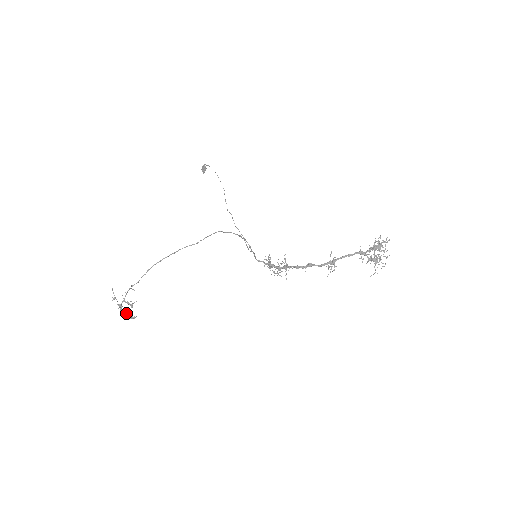
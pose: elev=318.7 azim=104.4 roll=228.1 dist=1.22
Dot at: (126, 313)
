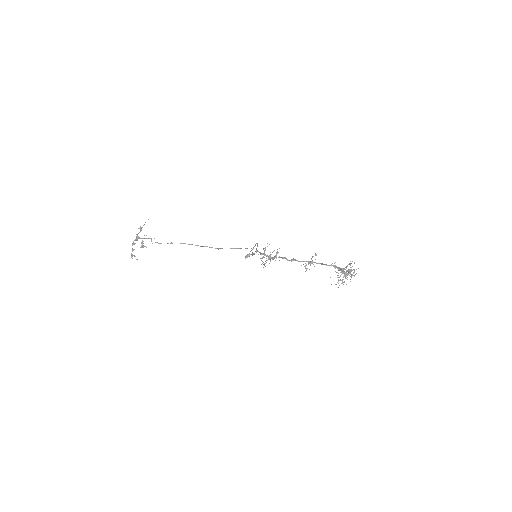
Dot at: (133, 249)
